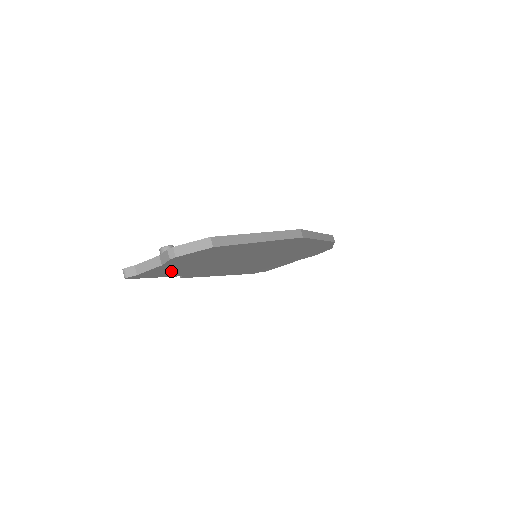
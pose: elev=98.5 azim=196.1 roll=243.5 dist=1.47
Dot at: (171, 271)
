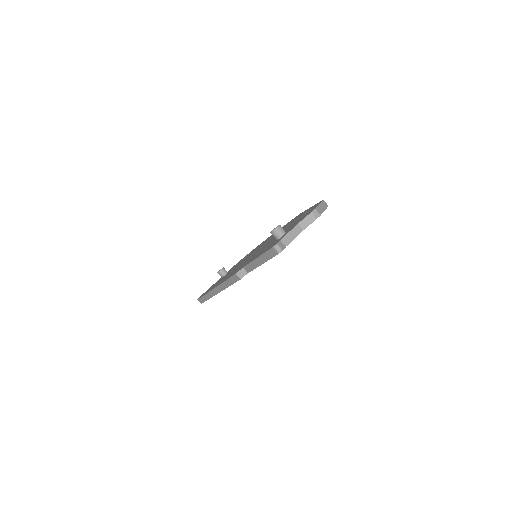
Dot at: occluded
